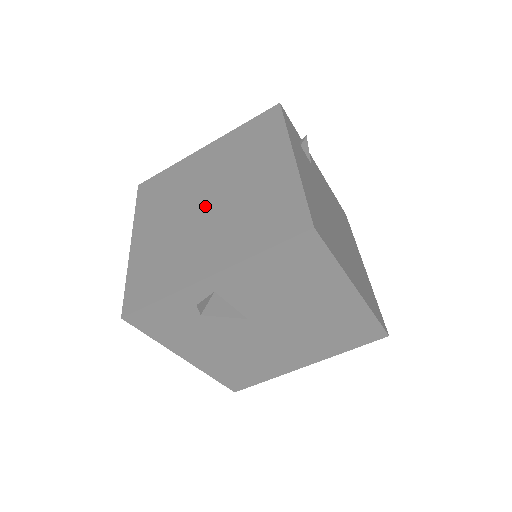
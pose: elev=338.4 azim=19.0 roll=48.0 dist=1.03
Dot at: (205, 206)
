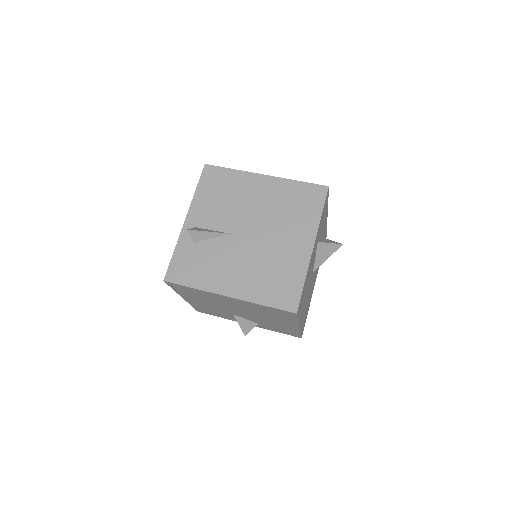
Dot at: occluded
